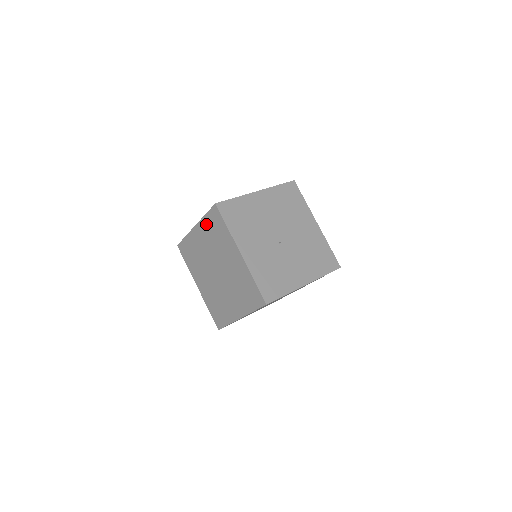
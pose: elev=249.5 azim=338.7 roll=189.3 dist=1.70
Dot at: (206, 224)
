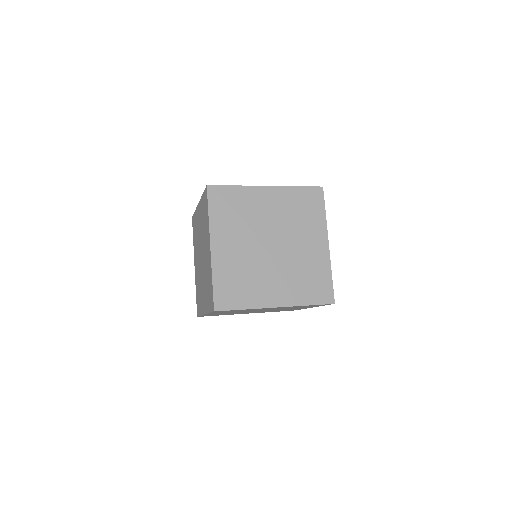
Dot at: (292, 195)
